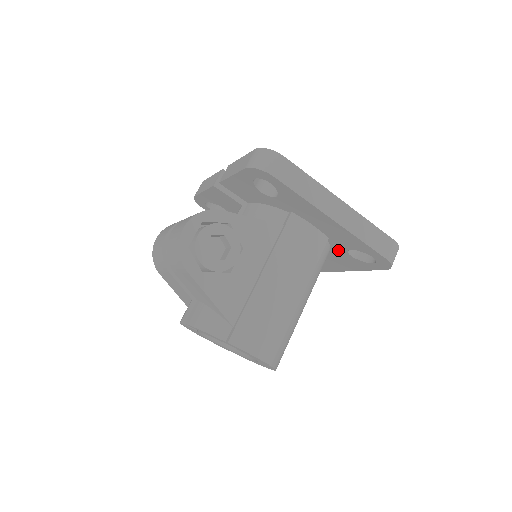
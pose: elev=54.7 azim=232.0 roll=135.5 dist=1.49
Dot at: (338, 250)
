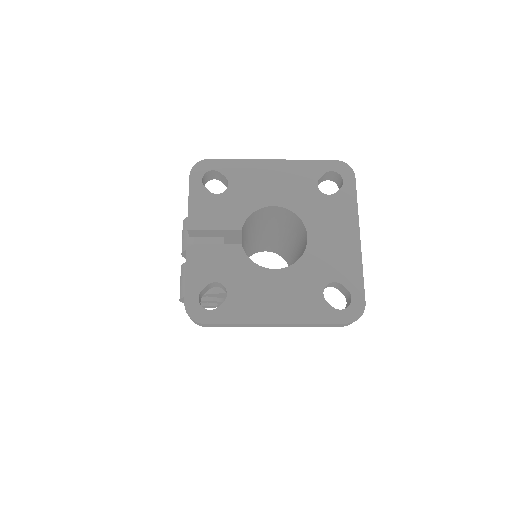
Dot at: occluded
